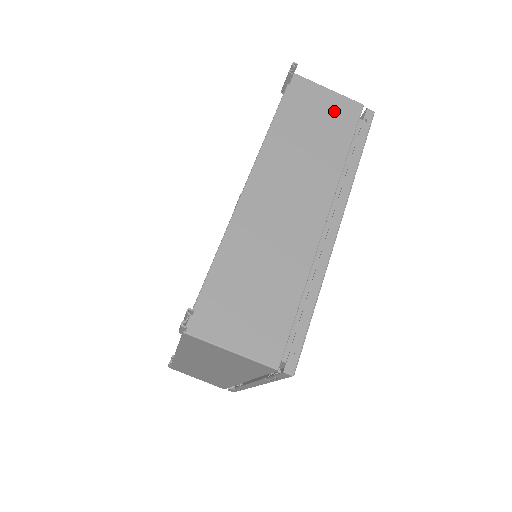
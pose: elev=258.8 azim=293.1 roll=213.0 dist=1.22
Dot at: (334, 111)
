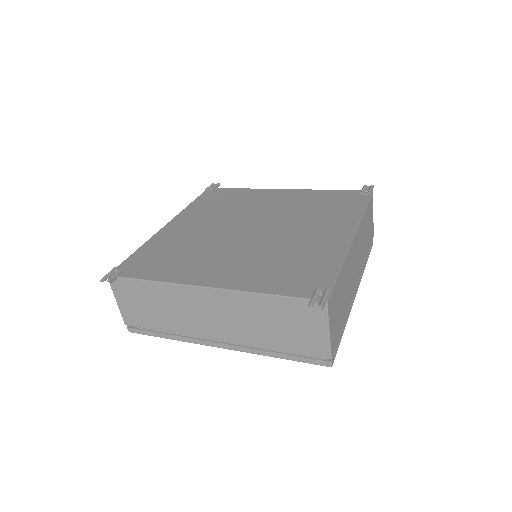
Dot at: (308, 338)
